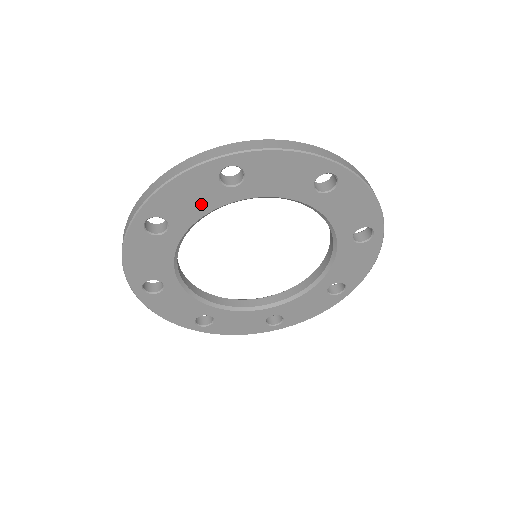
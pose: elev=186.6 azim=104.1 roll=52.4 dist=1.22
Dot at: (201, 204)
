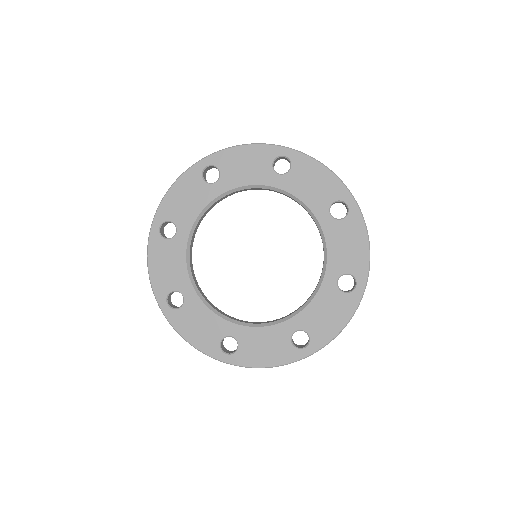
Dot at: (195, 203)
